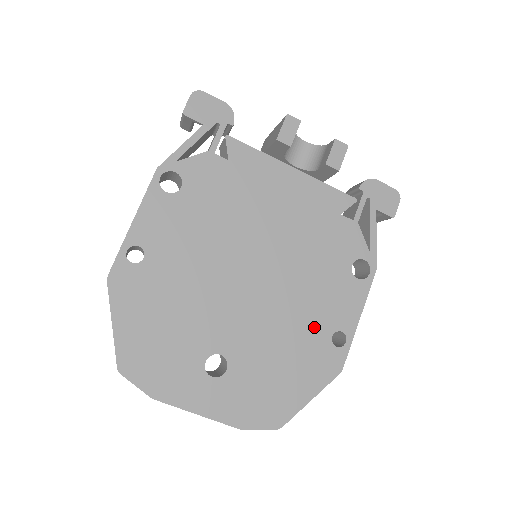
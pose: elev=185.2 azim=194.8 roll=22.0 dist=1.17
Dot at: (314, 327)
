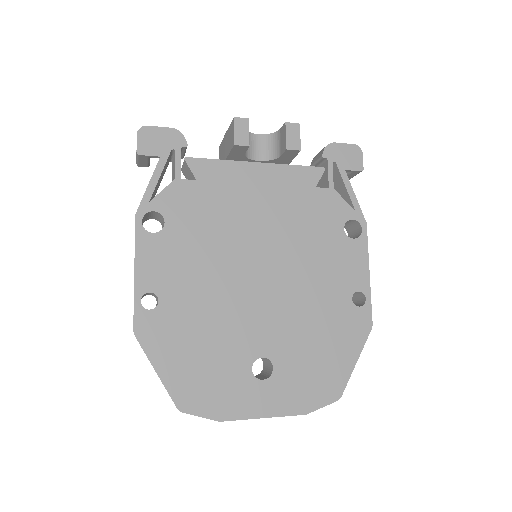
Dot at: (333, 298)
